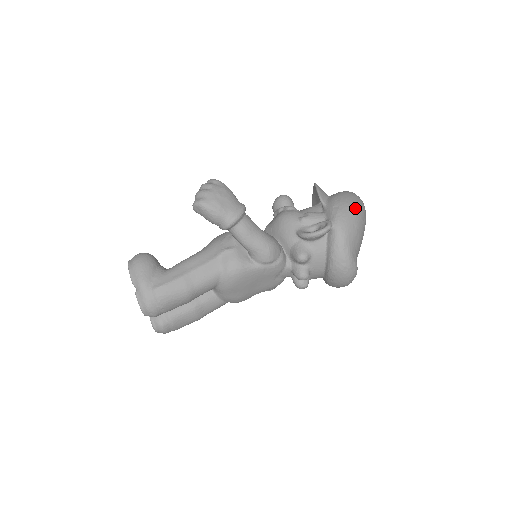
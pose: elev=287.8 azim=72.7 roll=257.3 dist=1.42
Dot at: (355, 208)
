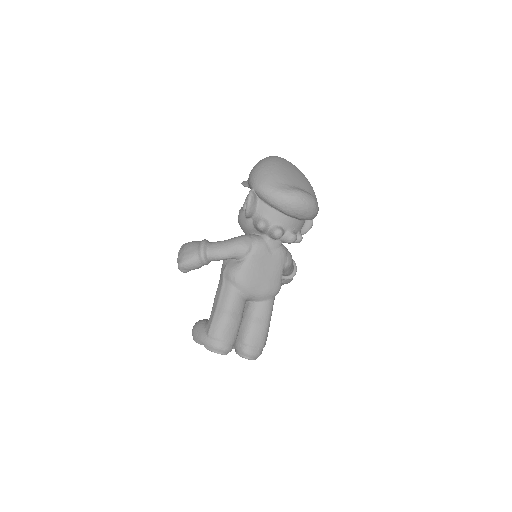
Dot at: (260, 166)
